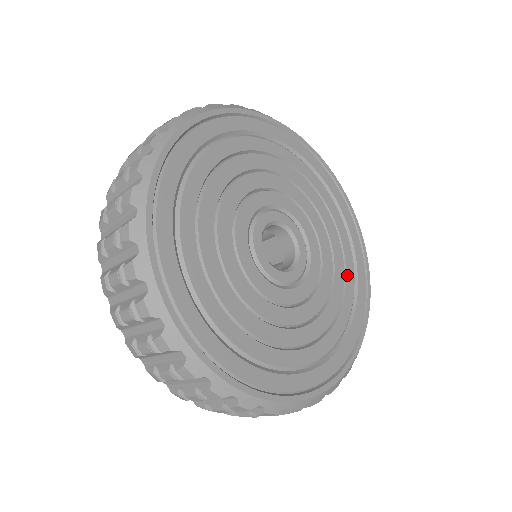
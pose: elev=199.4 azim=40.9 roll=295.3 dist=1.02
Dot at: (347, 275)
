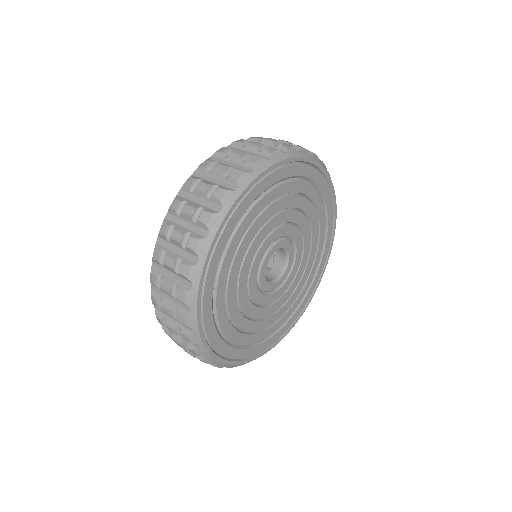
Dot at: (317, 208)
